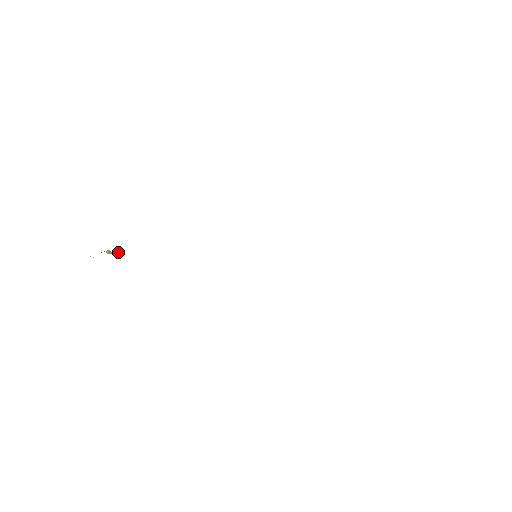
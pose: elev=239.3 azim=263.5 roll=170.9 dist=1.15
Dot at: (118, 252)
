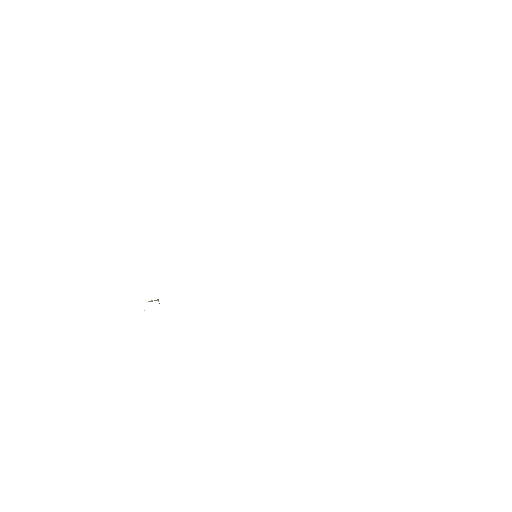
Dot at: (158, 299)
